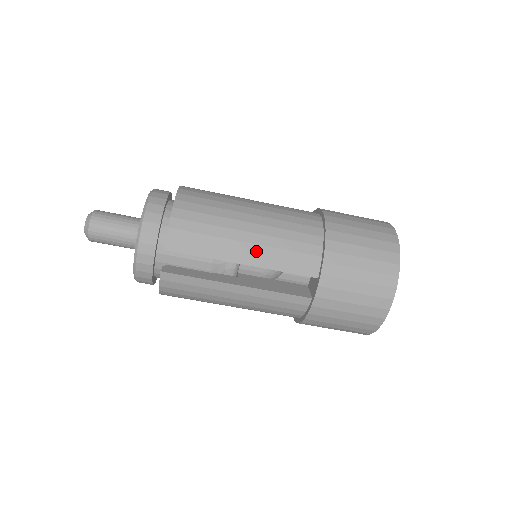
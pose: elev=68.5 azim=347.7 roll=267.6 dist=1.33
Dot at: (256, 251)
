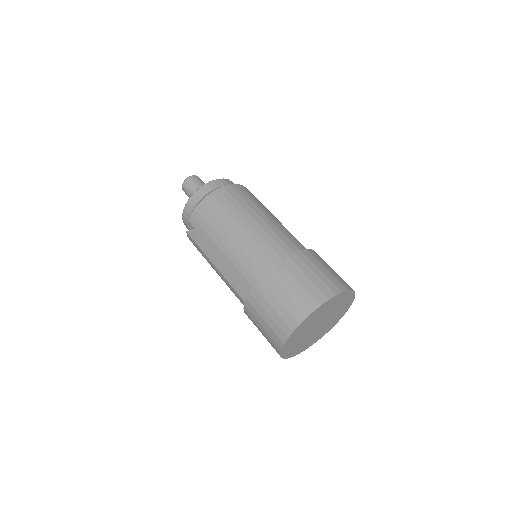
Dot at: (227, 252)
